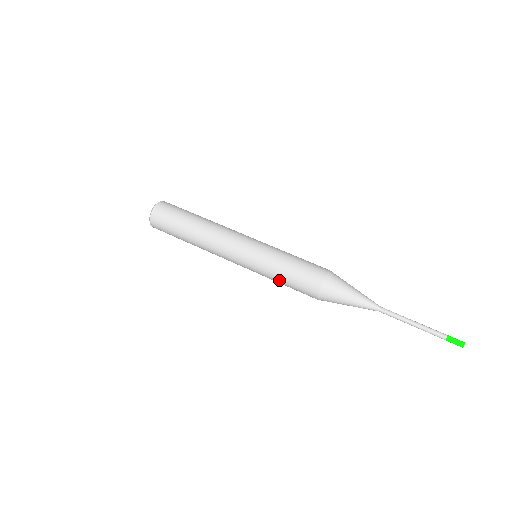
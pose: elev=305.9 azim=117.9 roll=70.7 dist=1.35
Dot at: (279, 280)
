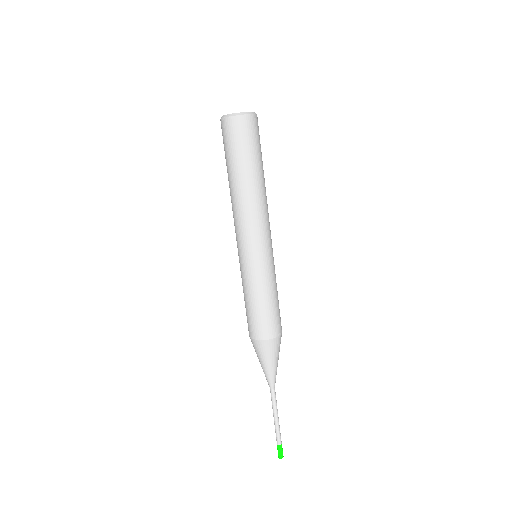
Dot at: occluded
